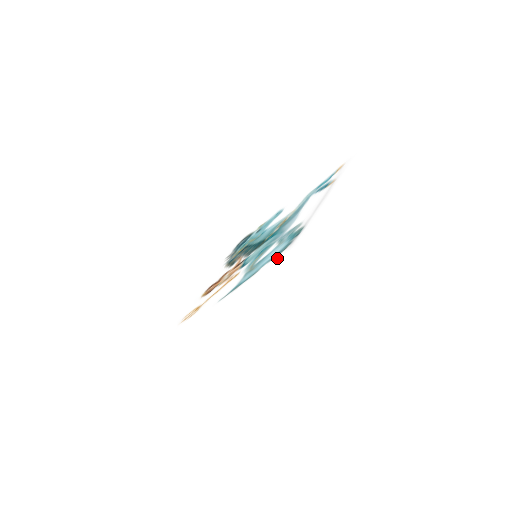
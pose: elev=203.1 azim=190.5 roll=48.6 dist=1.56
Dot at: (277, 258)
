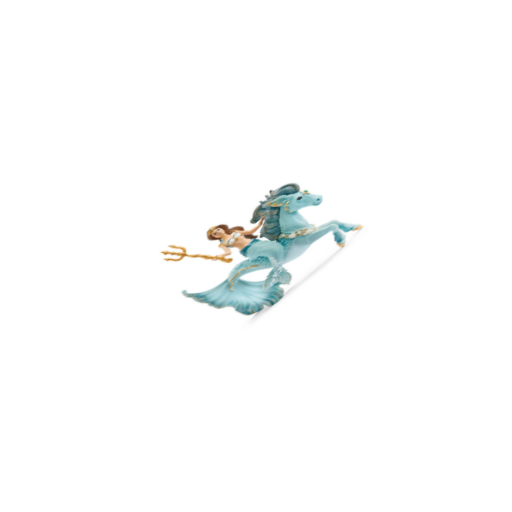
Dot at: (236, 322)
